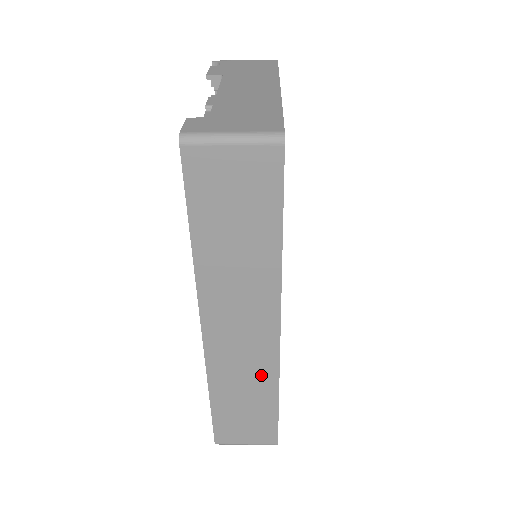
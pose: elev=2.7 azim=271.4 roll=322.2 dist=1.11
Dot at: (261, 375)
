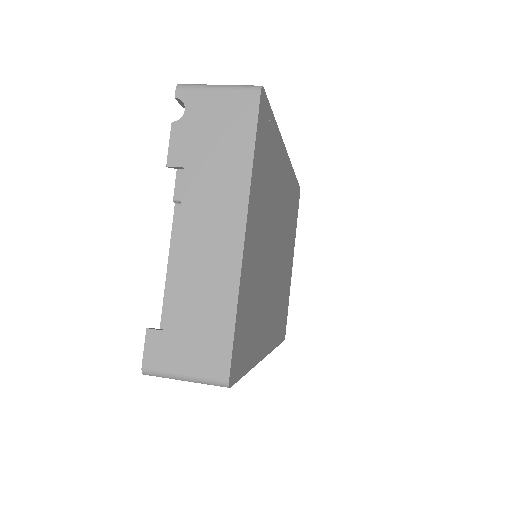
Dot at: occluded
